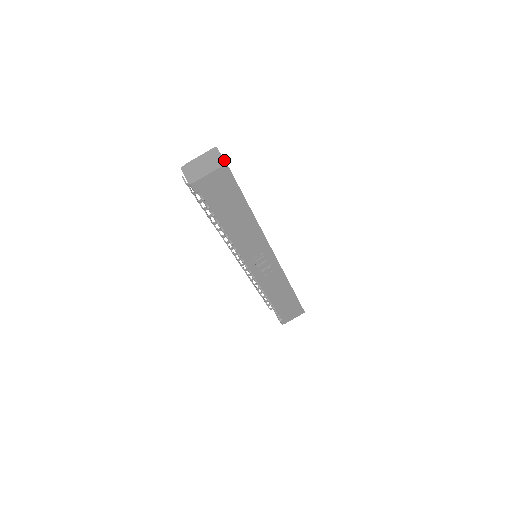
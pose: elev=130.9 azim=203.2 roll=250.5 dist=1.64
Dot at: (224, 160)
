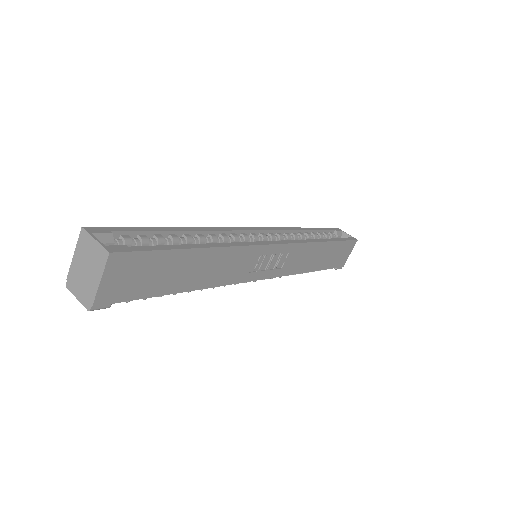
Dot at: (103, 248)
